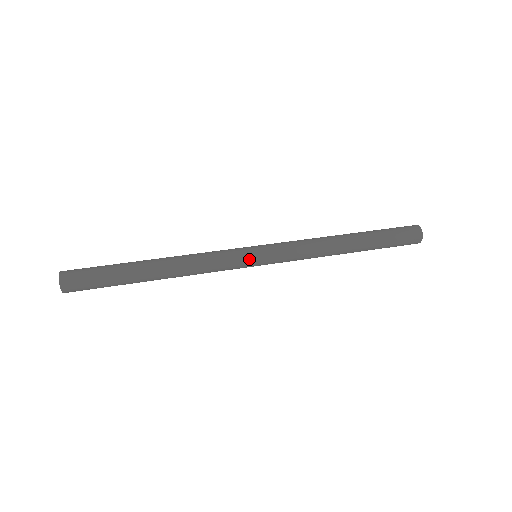
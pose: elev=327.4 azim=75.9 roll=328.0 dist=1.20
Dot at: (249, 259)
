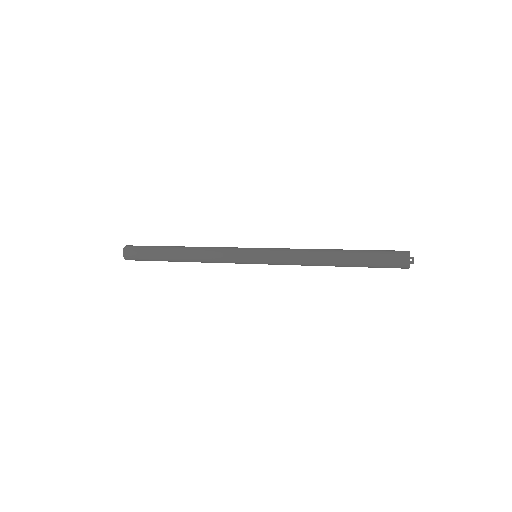
Dot at: (247, 250)
